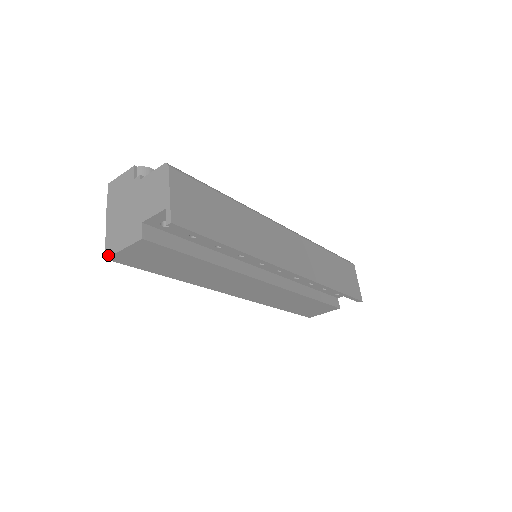
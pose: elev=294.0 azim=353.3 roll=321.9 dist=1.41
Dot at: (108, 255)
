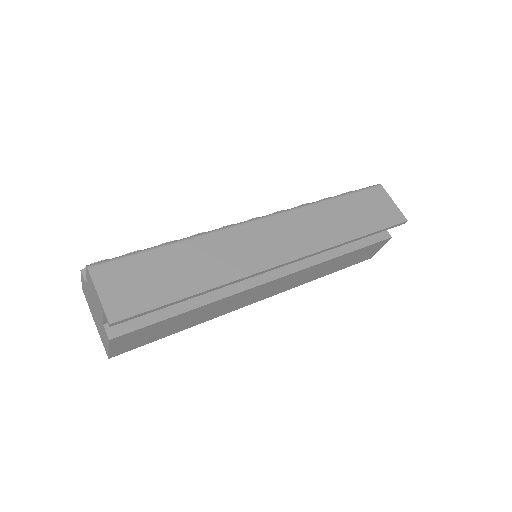
Dot at: (107, 355)
